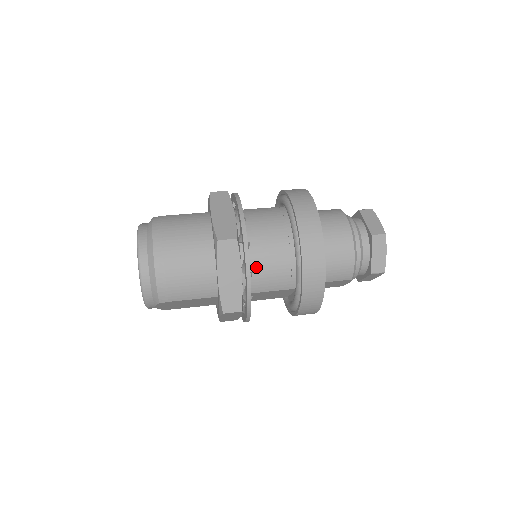
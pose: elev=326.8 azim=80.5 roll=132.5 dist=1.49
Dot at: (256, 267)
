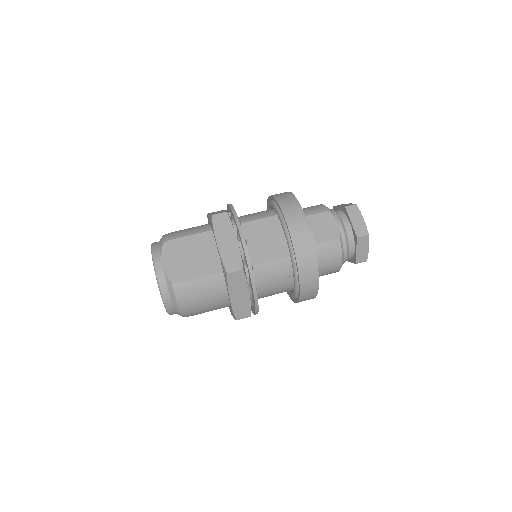
Dot at: occluded
